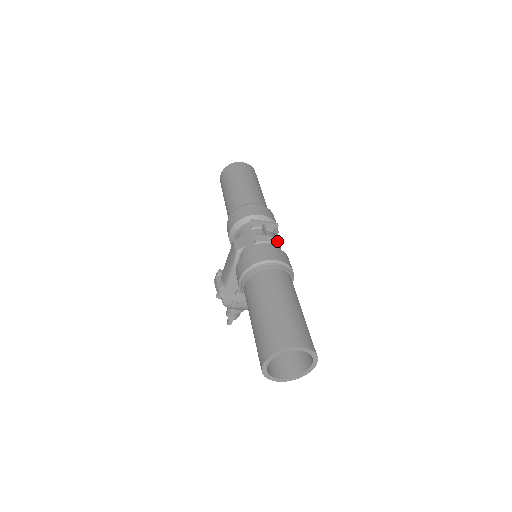
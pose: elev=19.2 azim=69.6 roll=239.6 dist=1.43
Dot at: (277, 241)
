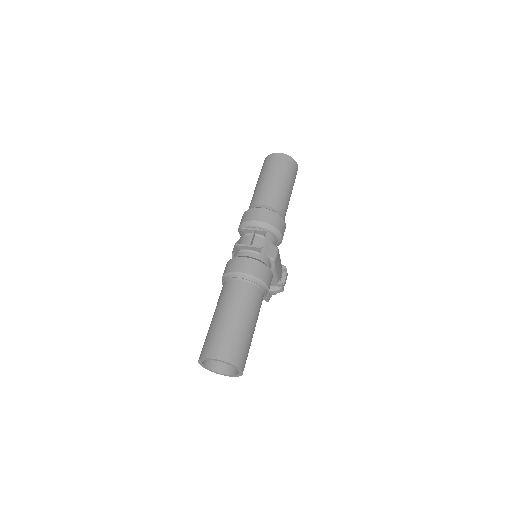
Dot at: (257, 250)
